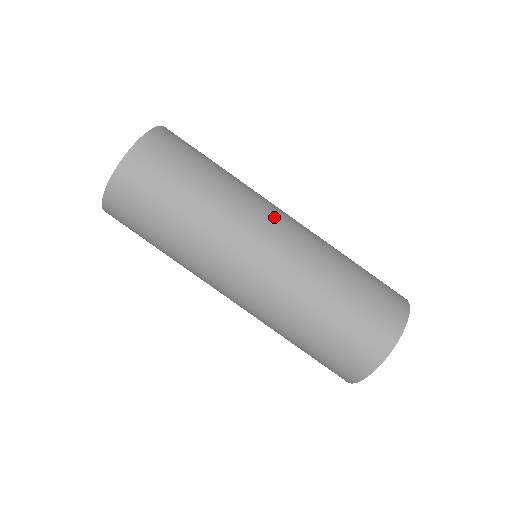
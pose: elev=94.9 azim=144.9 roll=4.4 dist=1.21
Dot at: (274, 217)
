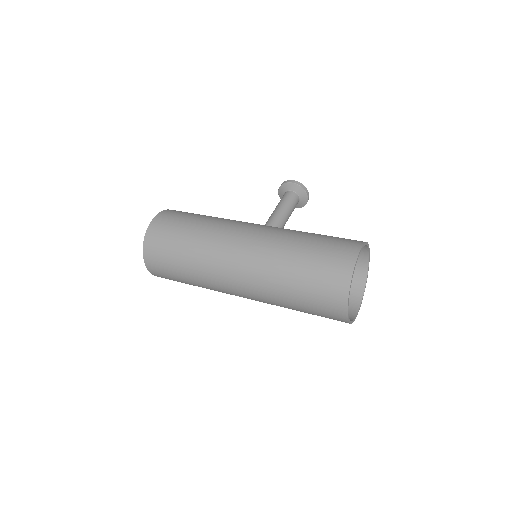
Dot at: (230, 260)
